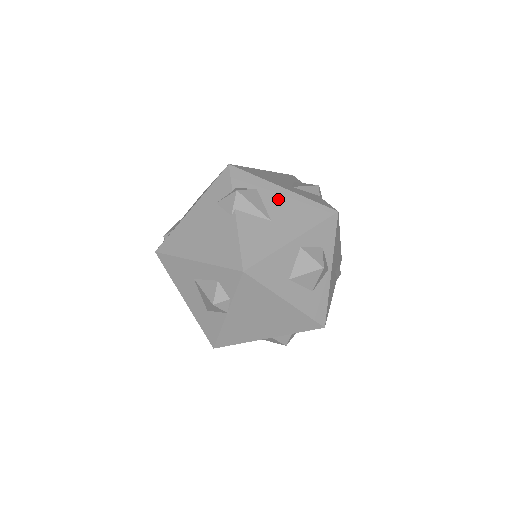
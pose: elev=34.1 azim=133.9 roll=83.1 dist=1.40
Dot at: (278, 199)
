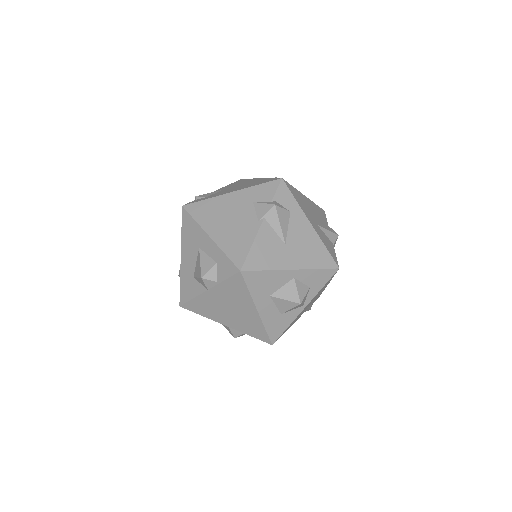
Dot at: (301, 230)
